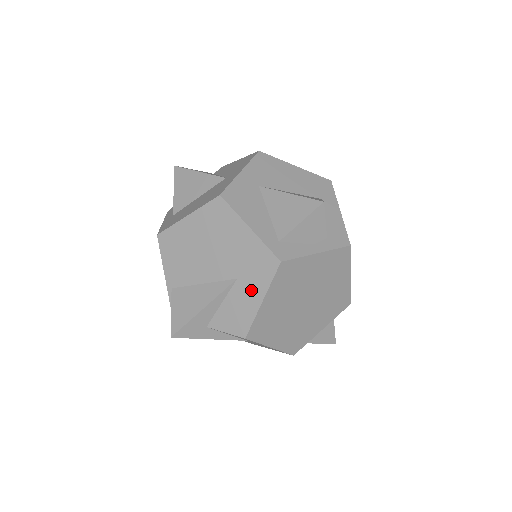
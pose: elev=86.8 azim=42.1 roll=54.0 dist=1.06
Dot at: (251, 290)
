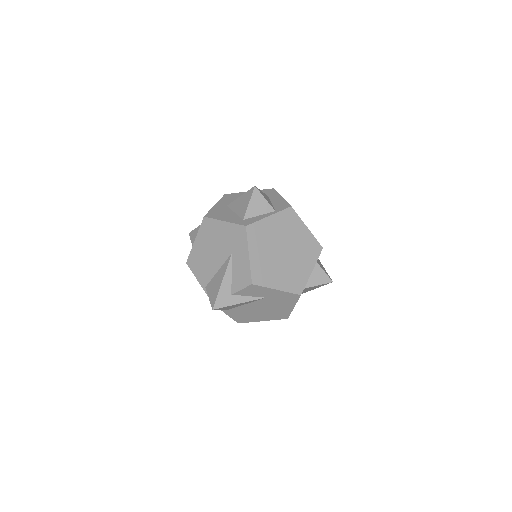
Dot at: (241, 253)
